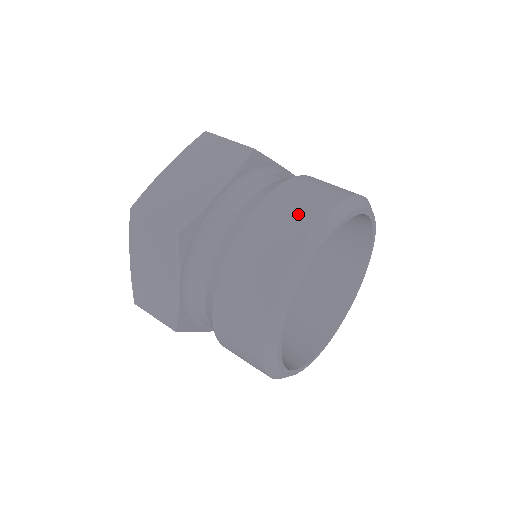
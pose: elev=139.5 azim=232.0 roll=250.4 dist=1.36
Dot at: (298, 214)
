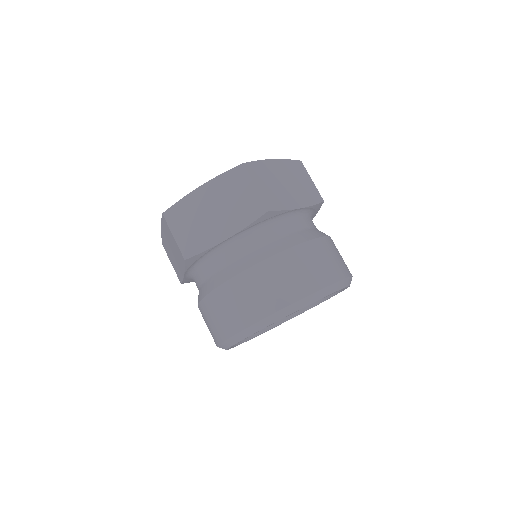
Dot at: (266, 296)
